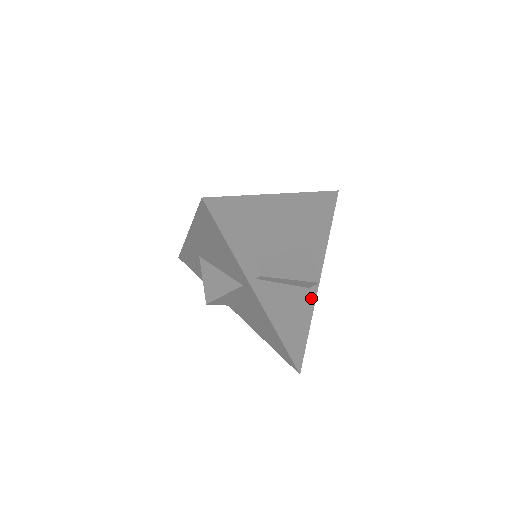
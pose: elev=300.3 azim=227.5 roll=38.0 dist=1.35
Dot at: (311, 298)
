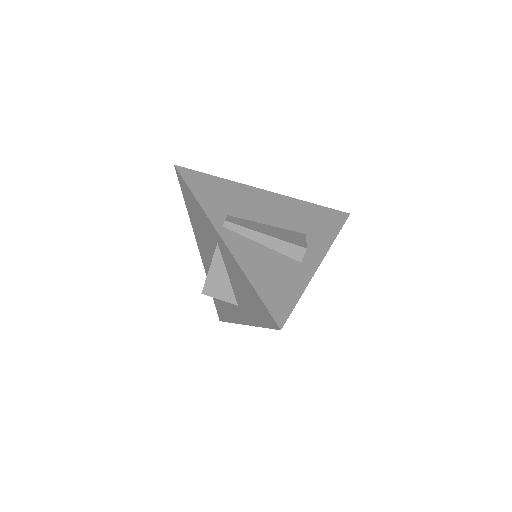
Dot at: (305, 272)
